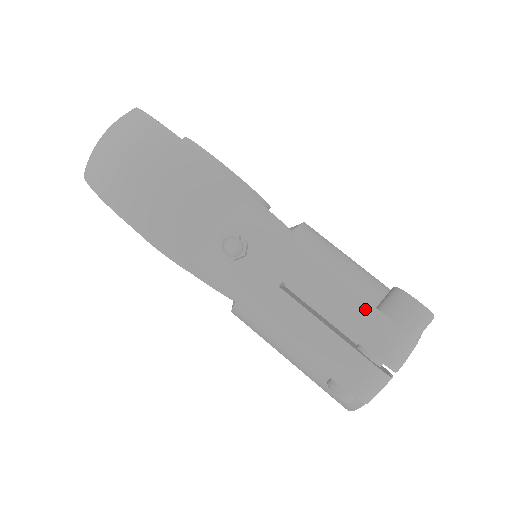
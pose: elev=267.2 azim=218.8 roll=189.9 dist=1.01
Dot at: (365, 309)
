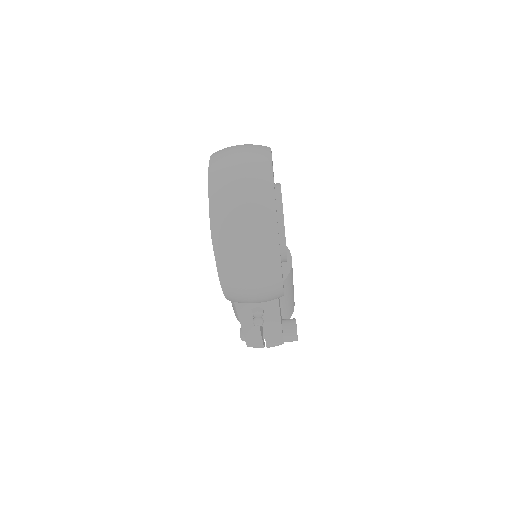
Dot at: (279, 337)
